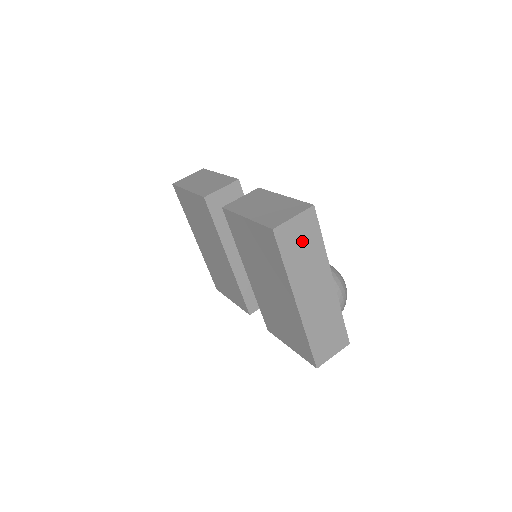
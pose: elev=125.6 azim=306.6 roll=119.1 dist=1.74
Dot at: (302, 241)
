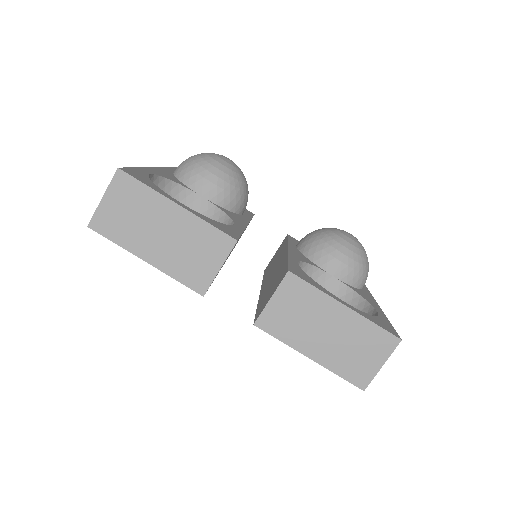
Dot at: occluded
